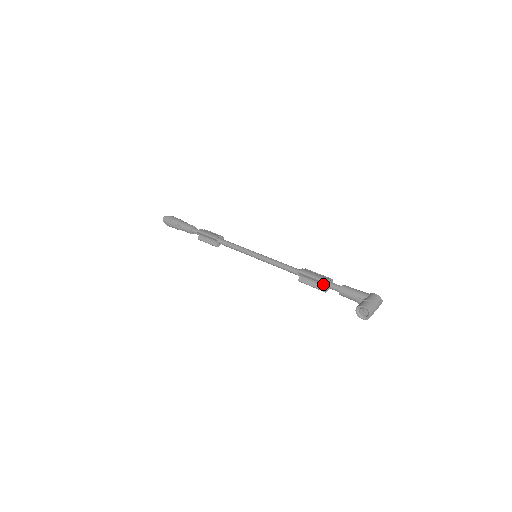
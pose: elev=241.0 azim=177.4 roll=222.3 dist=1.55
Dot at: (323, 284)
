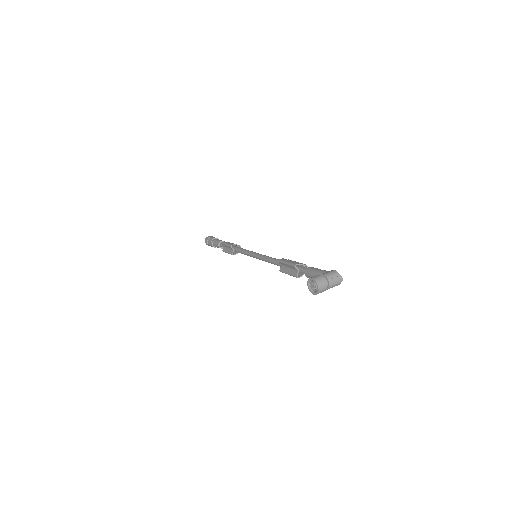
Dot at: (295, 269)
